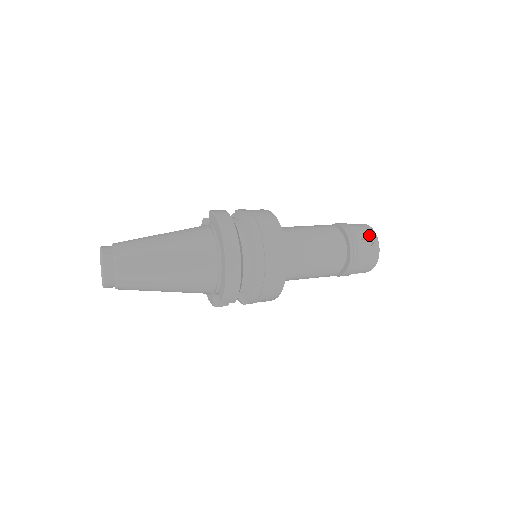
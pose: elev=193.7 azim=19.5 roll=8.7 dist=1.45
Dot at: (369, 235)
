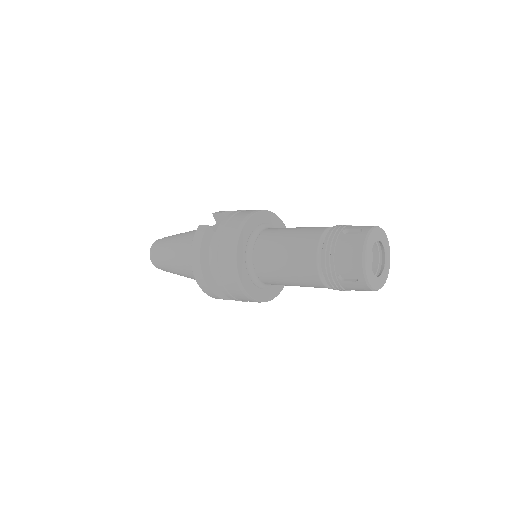
Dot at: (352, 269)
